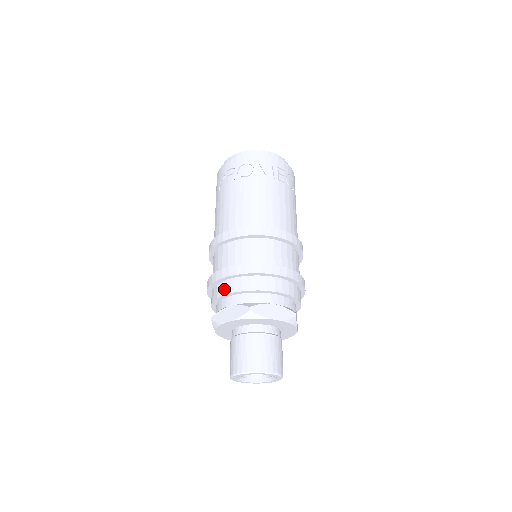
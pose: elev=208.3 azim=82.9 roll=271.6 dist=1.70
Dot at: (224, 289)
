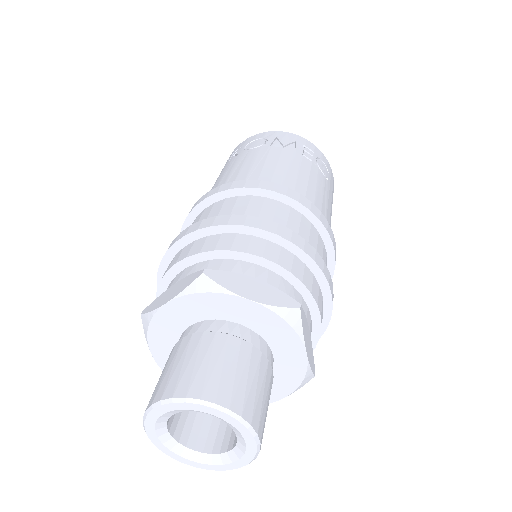
Dot at: (174, 260)
